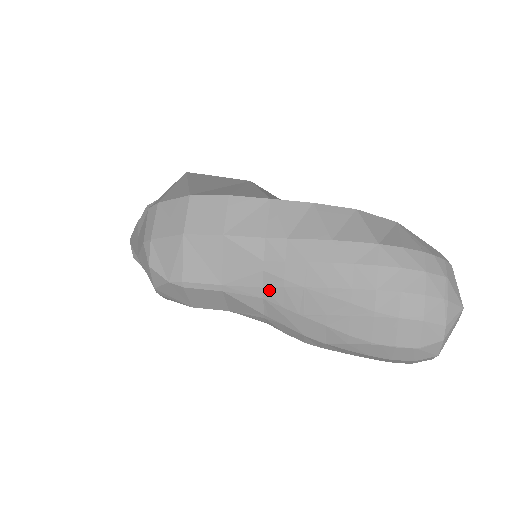
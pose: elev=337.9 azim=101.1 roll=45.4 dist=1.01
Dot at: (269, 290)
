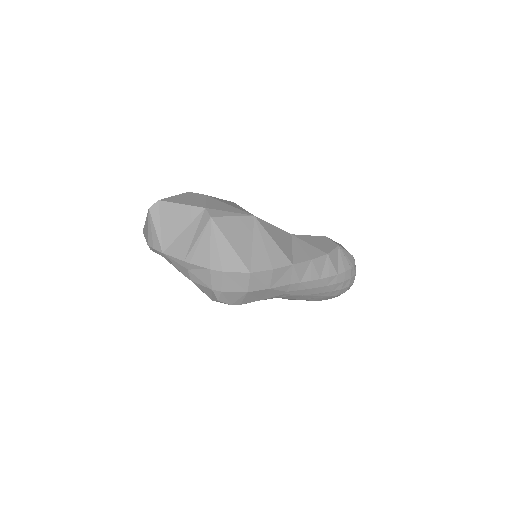
Dot at: (284, 297)
